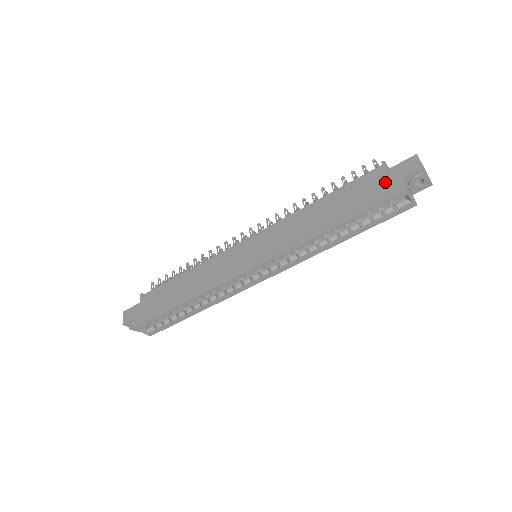
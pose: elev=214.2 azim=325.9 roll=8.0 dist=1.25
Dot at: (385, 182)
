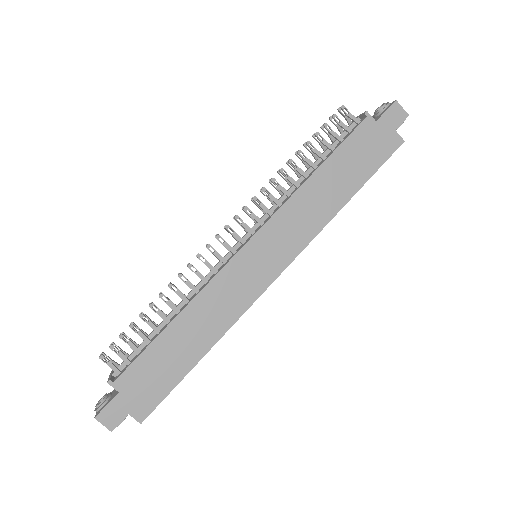
Dot at: (380, 137)
